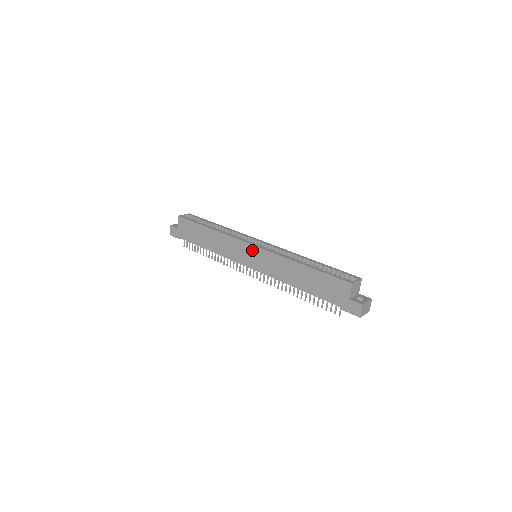
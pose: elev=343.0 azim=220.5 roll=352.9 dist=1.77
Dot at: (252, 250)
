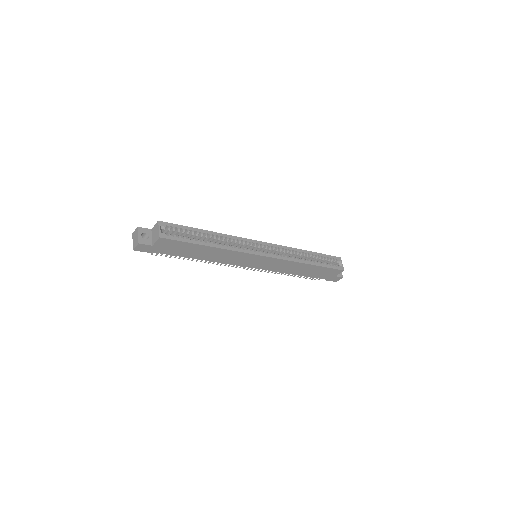
Dot at: (263, 259)
